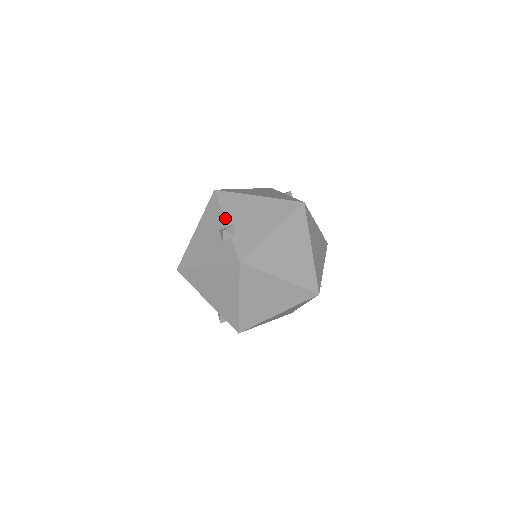
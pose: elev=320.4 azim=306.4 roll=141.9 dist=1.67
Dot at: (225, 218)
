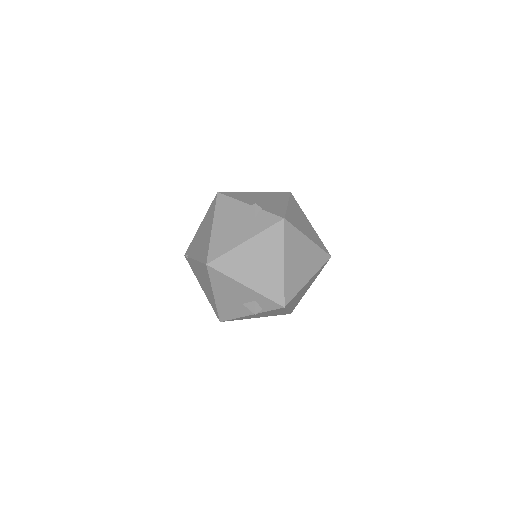
Dot at: (245, 202)
